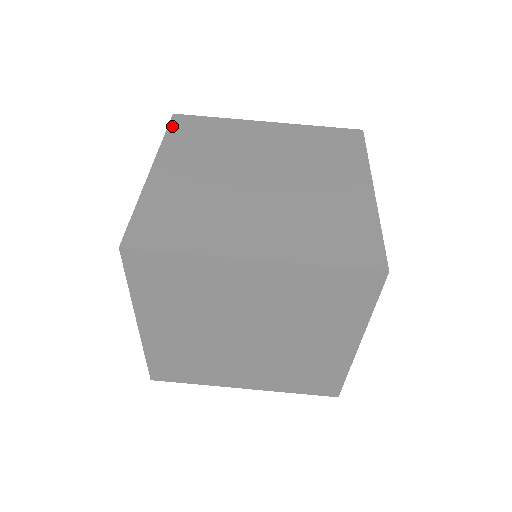
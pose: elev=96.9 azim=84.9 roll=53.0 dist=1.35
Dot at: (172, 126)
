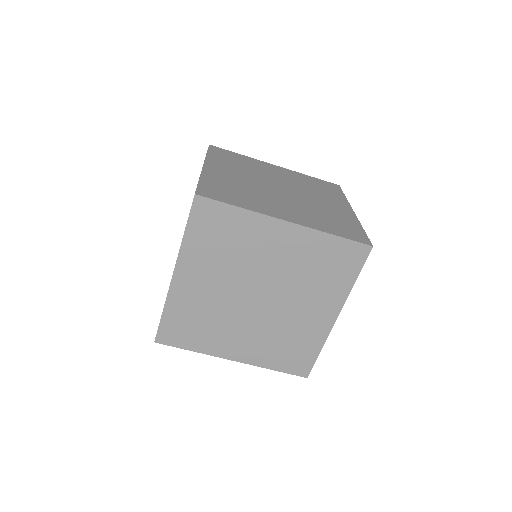
Dot at: (192, 217)
